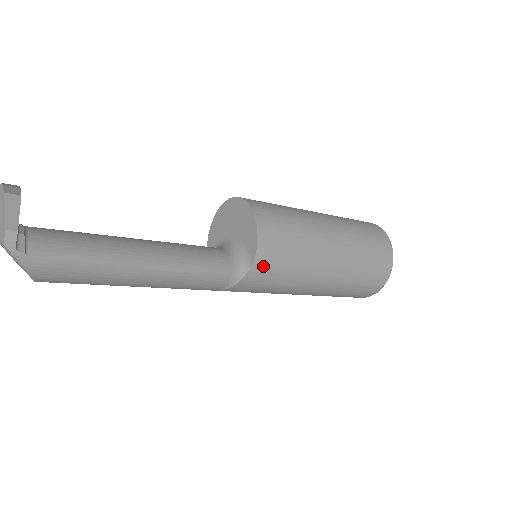
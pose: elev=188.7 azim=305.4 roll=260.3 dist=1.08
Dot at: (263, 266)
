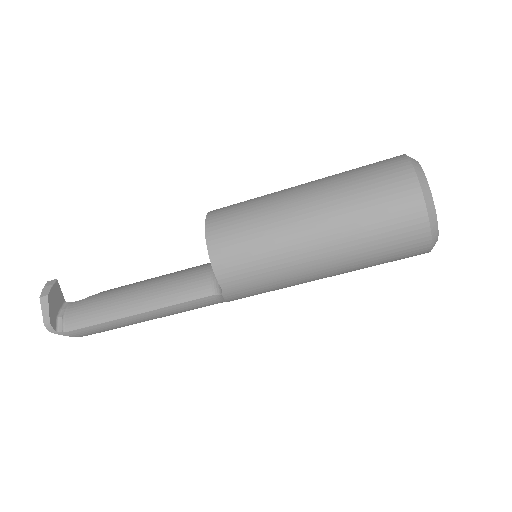
Dot at: (233, 286)
